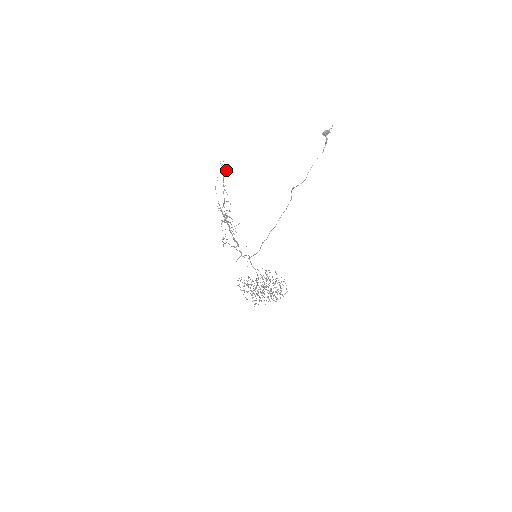
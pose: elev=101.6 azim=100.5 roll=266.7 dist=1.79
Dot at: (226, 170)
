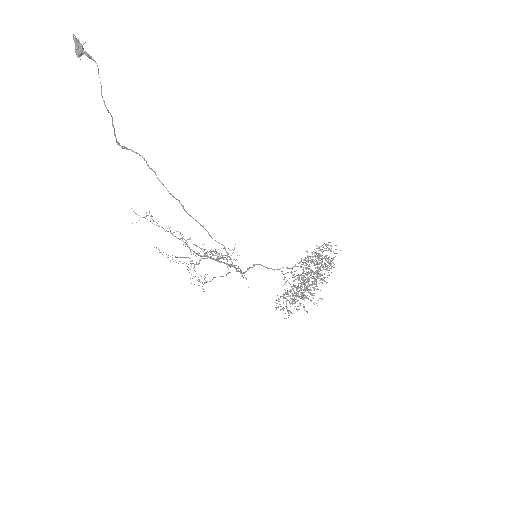
Dot at: occluded
